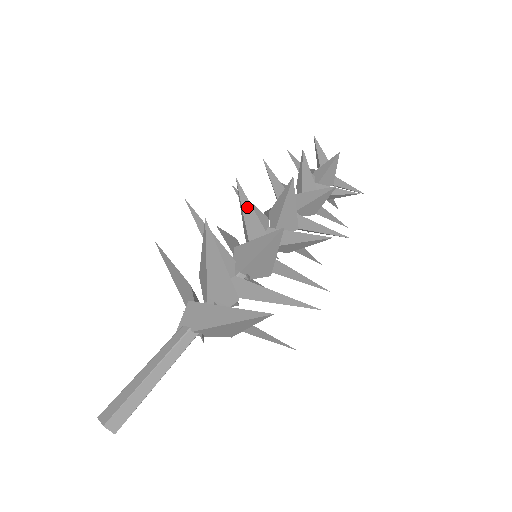
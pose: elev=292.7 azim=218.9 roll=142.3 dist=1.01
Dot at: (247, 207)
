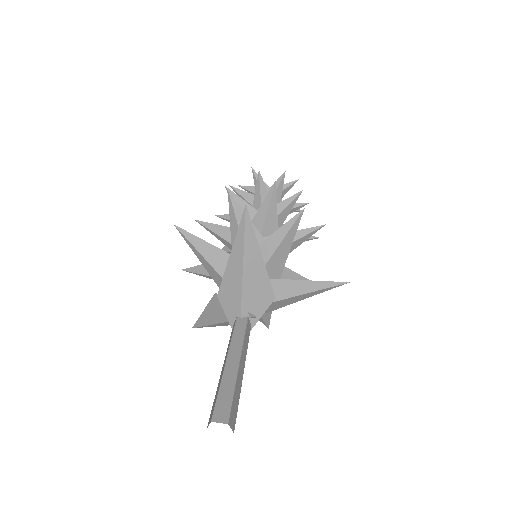
Dot at: (217, 229)
